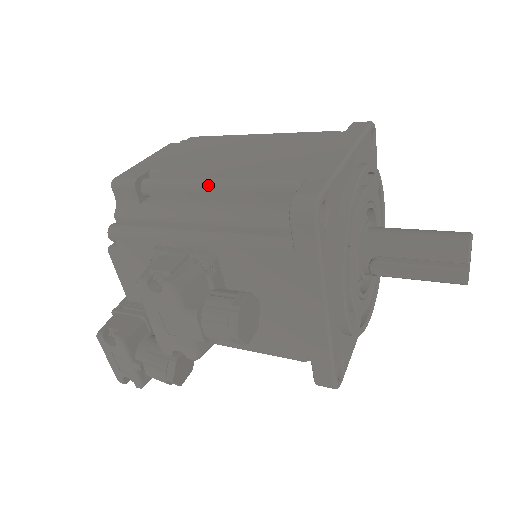
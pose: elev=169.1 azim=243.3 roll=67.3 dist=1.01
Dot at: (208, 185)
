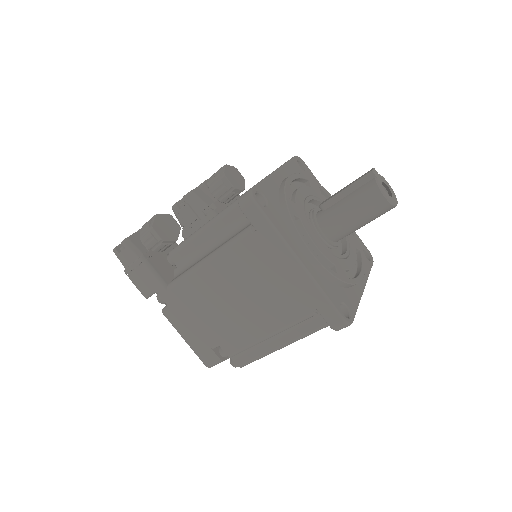
Dot at: occluded
